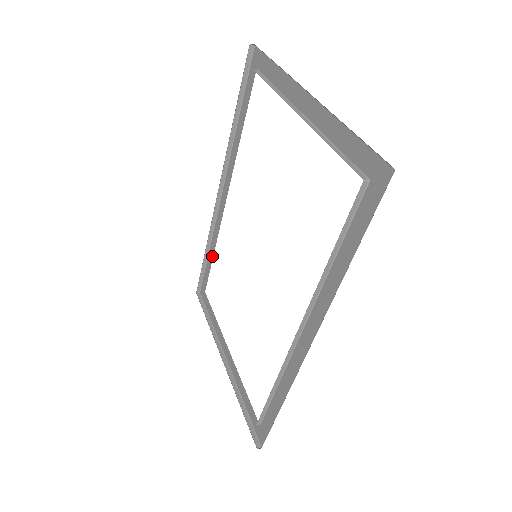
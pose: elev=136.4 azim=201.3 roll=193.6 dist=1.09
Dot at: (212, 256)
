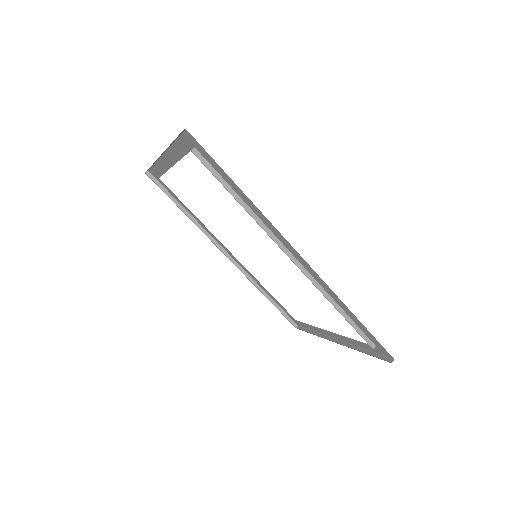
Dot at: (269, 294)
